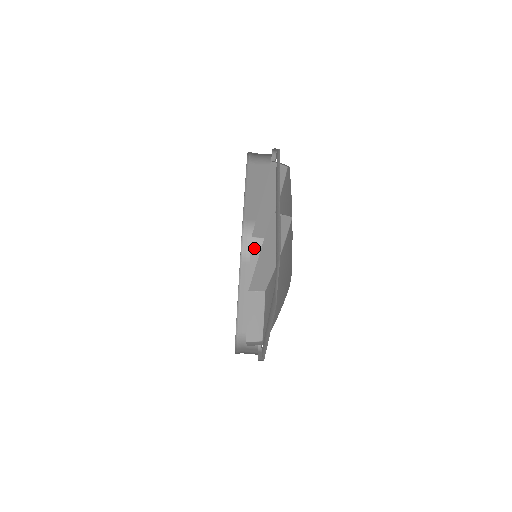
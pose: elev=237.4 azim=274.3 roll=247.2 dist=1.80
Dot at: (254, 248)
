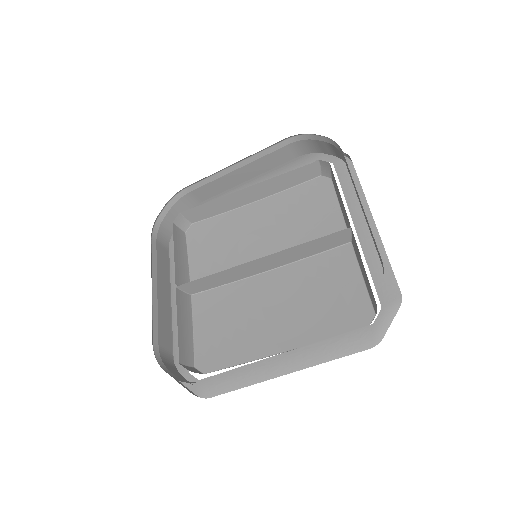
Dot at: (176, 229)
